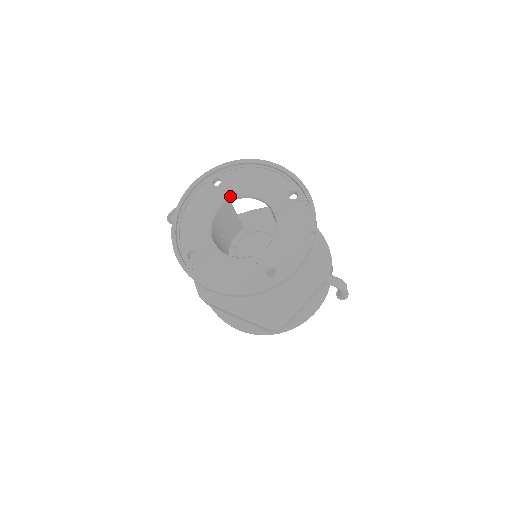
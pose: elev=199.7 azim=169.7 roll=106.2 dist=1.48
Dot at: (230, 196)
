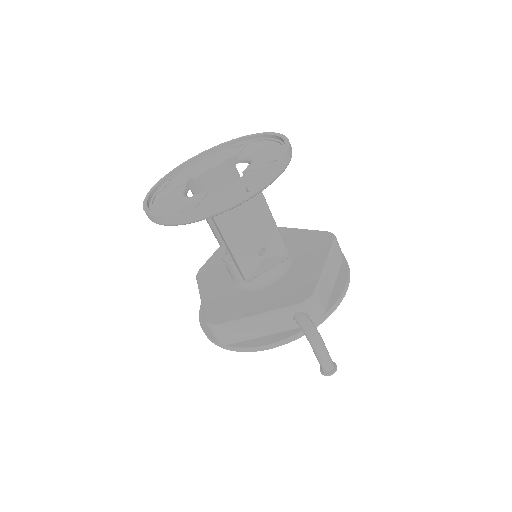
Dot at: (235, 155)
